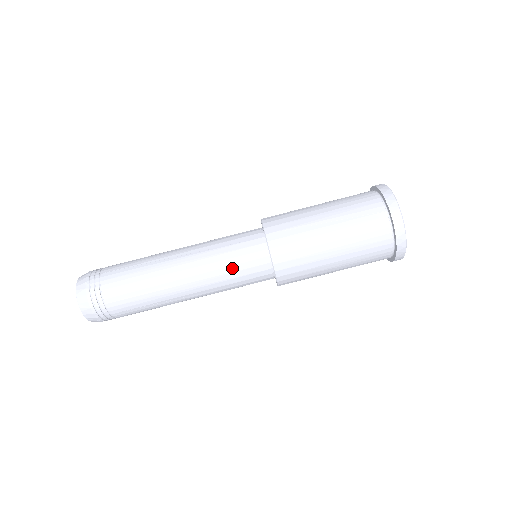
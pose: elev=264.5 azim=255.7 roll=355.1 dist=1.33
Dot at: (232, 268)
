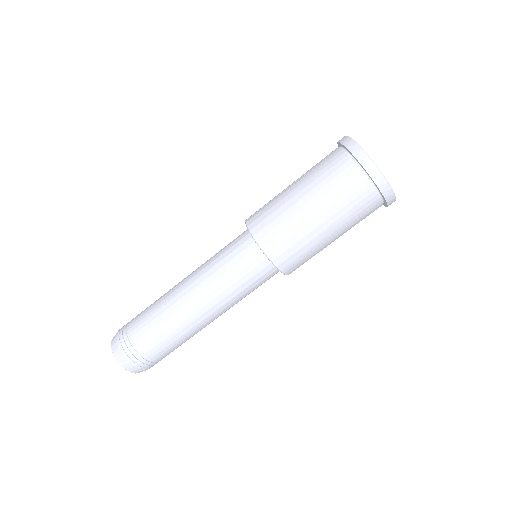
Dot at: (224, 261)
